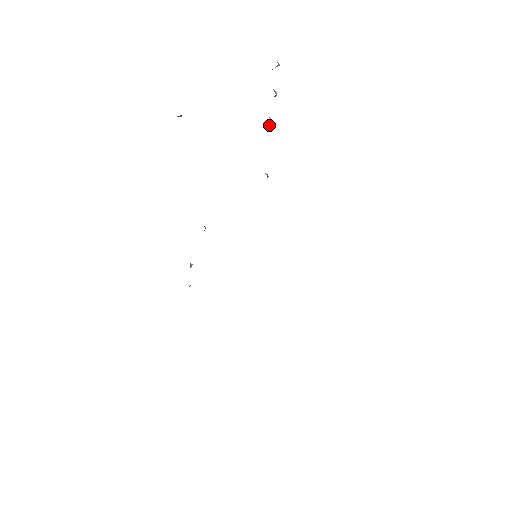
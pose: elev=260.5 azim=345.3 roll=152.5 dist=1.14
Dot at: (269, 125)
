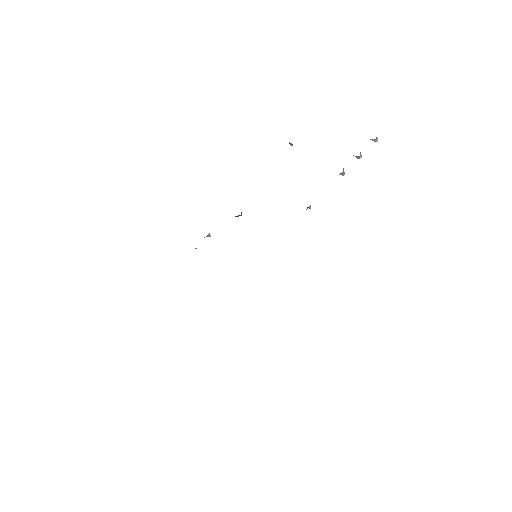
Dot at: (339, 174)
